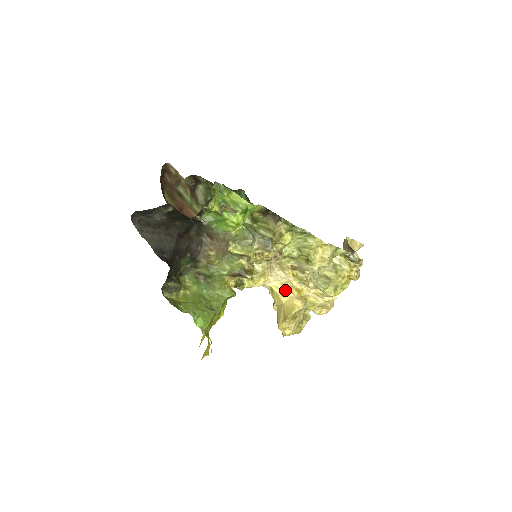
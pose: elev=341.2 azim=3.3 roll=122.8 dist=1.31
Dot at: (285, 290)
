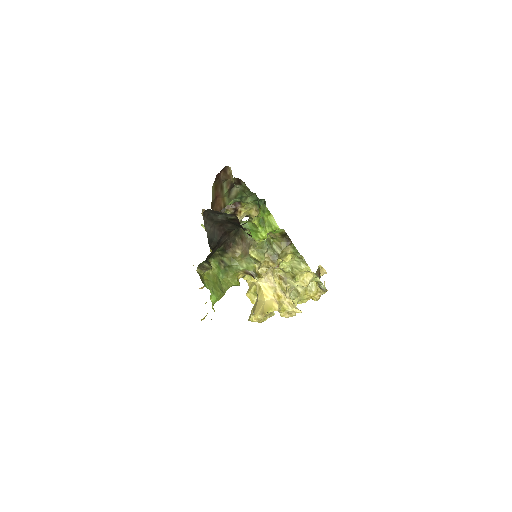
Dot at: (270, 292)
